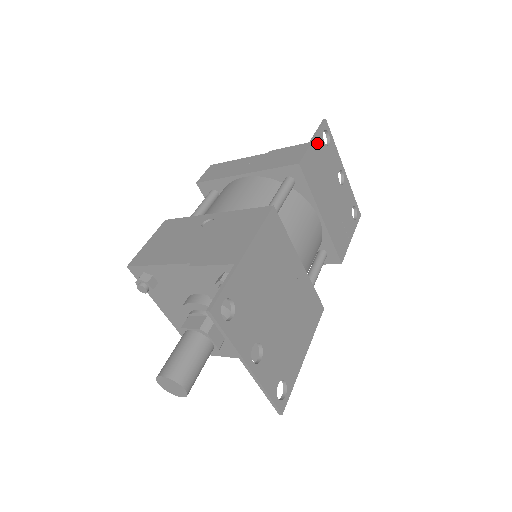
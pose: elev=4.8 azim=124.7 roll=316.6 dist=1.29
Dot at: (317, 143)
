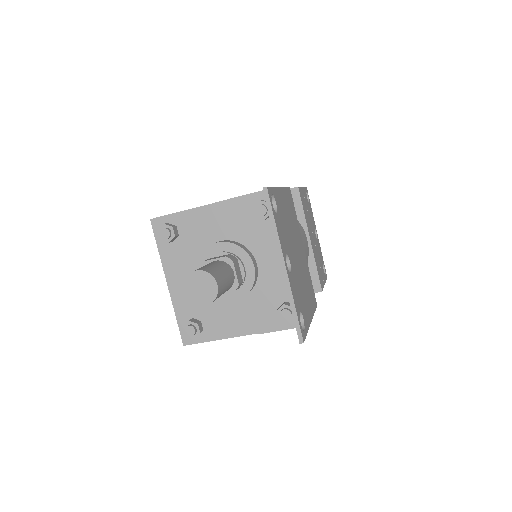
Dot at: (304, 192)
